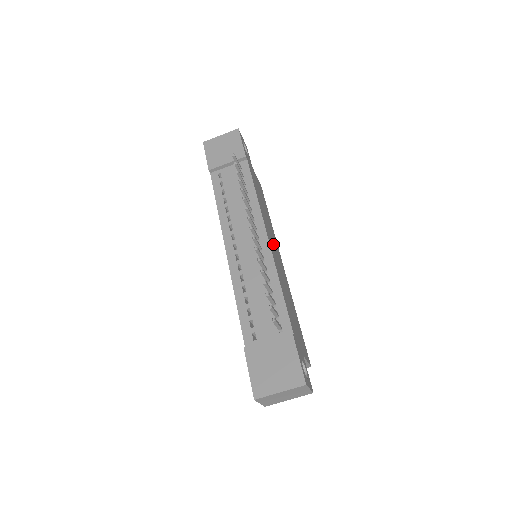
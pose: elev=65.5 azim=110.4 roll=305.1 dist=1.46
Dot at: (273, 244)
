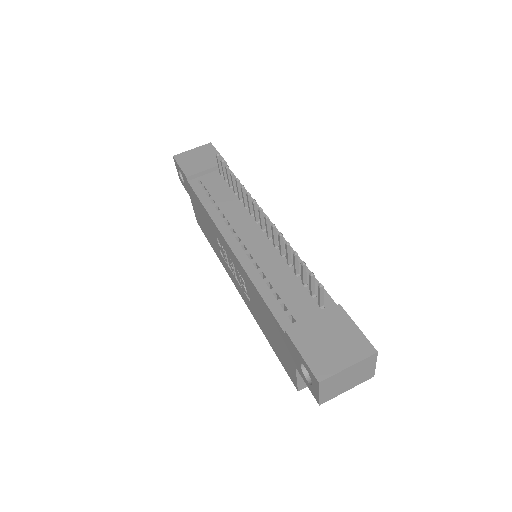
Dot at: occluded
